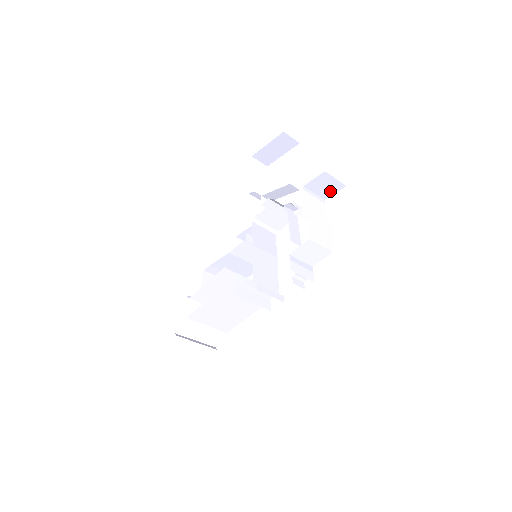
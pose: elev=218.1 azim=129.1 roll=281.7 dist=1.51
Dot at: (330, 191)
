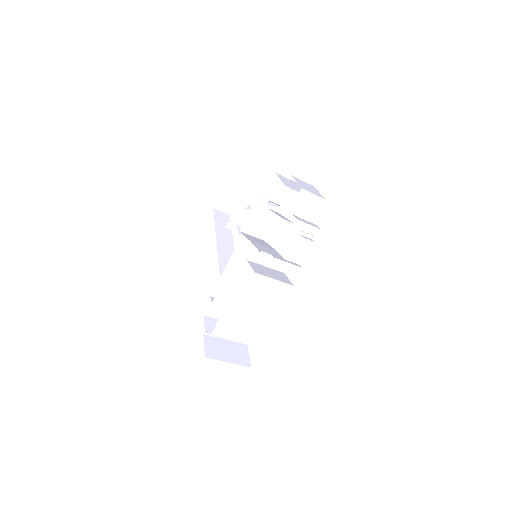
Dot at: (298, 170)
